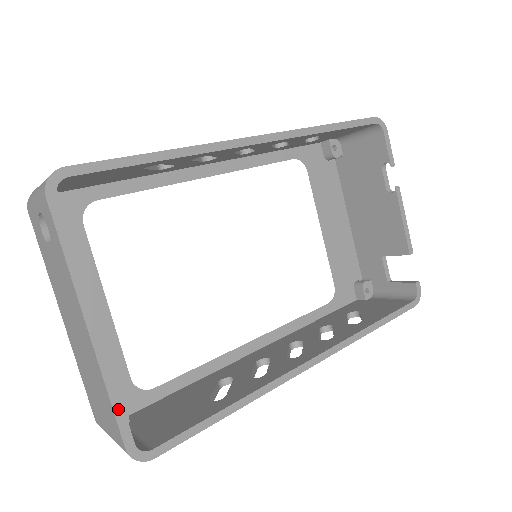
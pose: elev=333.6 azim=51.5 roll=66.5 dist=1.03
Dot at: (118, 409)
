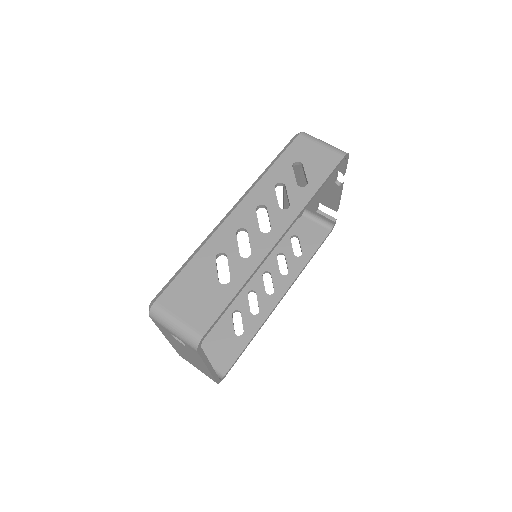
Dot at: (216, 378)
